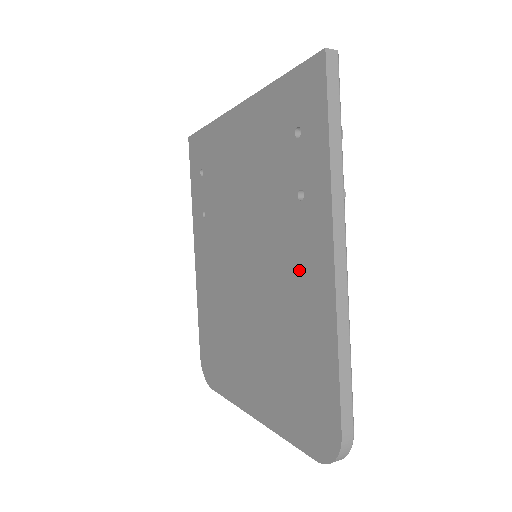
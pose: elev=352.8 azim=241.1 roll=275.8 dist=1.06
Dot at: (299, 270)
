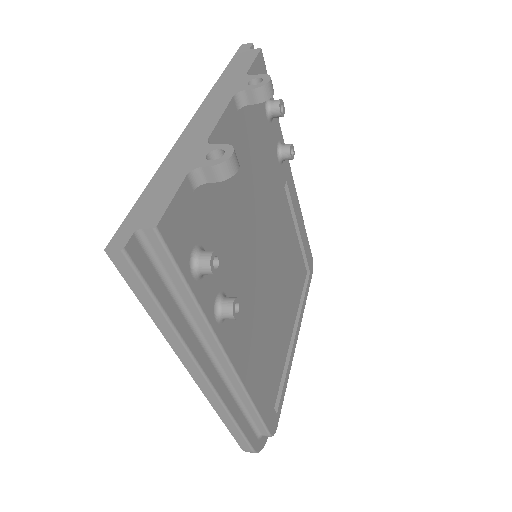
Dot at: occluded
